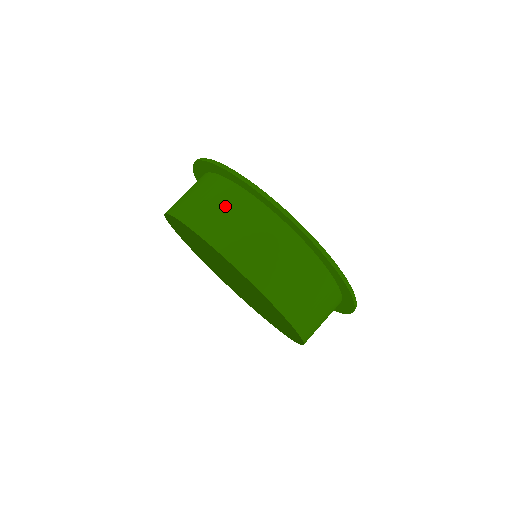
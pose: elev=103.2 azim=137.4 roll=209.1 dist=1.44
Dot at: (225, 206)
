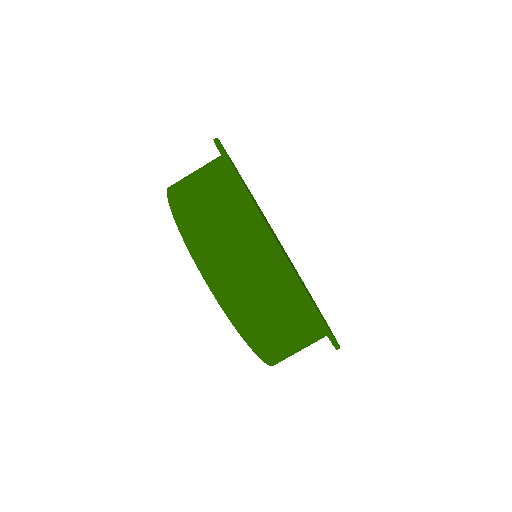
Dot at: (235, 242)
